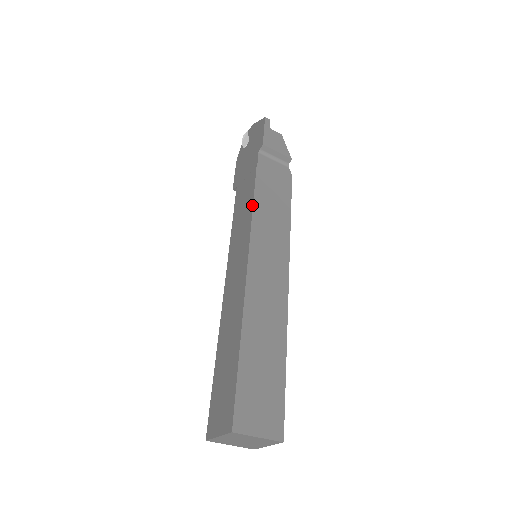
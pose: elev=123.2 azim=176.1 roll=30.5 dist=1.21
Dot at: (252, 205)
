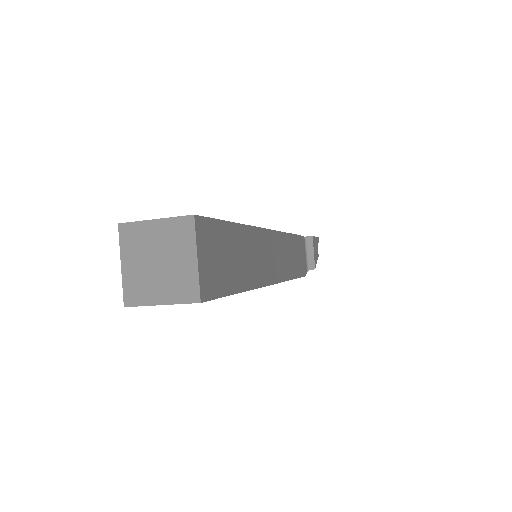
Dot at: (289, 233)
